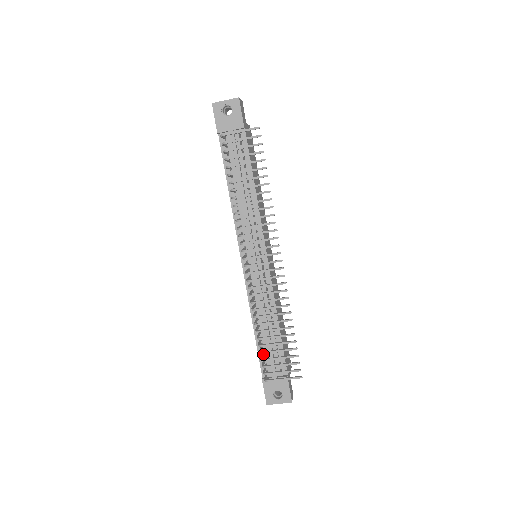
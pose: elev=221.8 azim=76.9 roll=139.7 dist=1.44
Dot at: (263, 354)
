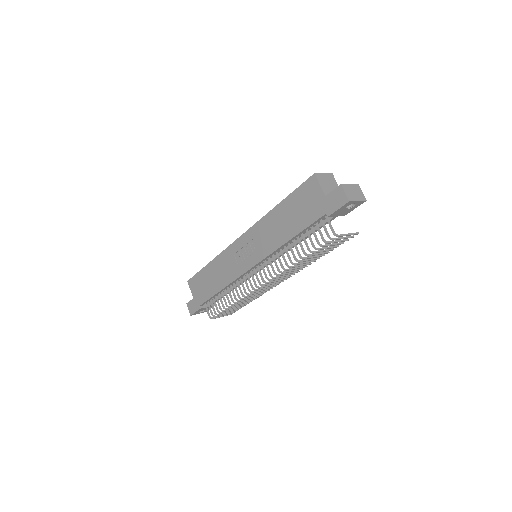
Dot at: occluded
